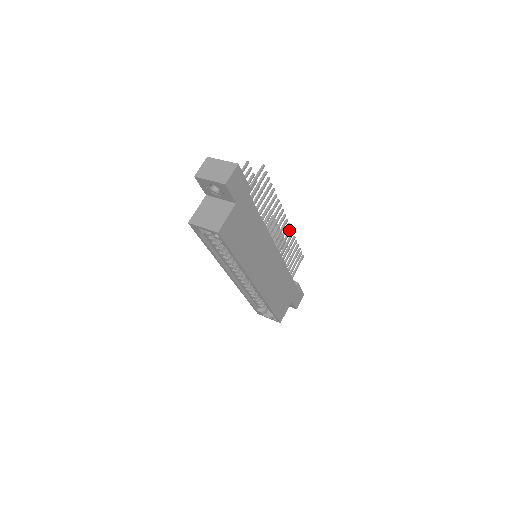
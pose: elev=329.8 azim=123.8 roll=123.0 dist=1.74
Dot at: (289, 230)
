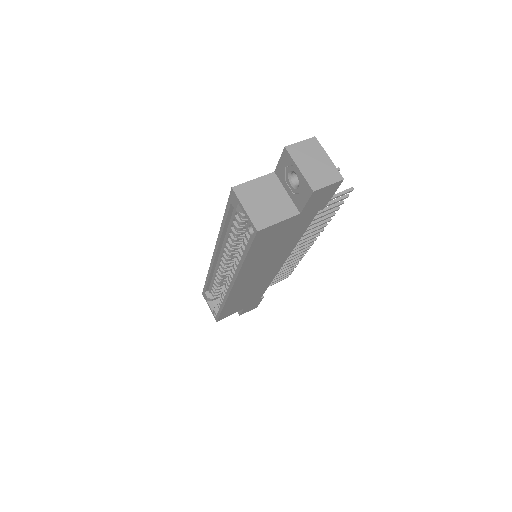
Dot at: (304, 252)
